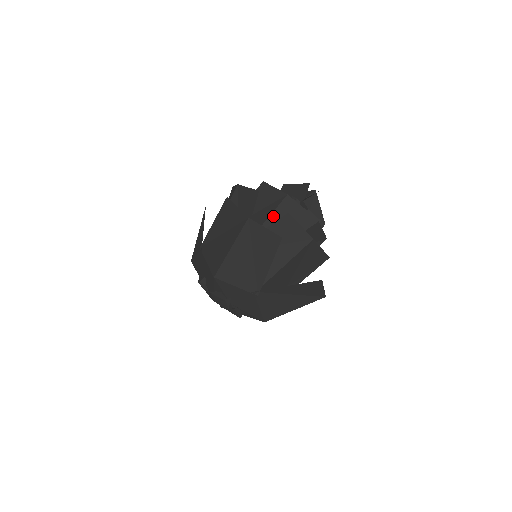
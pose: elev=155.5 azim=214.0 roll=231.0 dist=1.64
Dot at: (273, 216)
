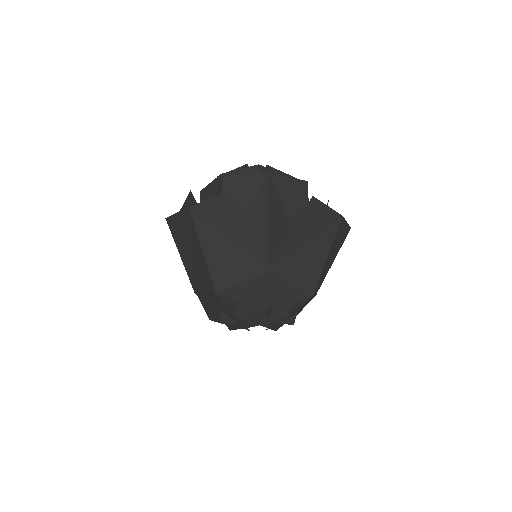
Dot at: occluded
